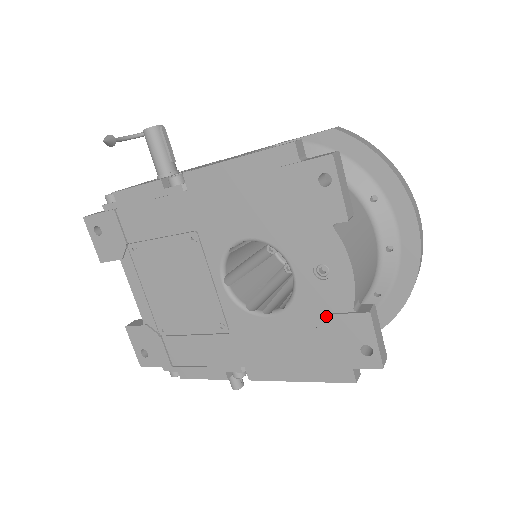
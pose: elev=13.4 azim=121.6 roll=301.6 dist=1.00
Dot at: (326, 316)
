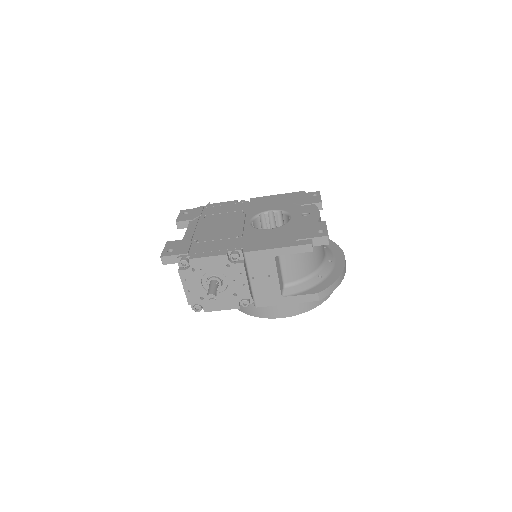
Dot at: (303, 224)
